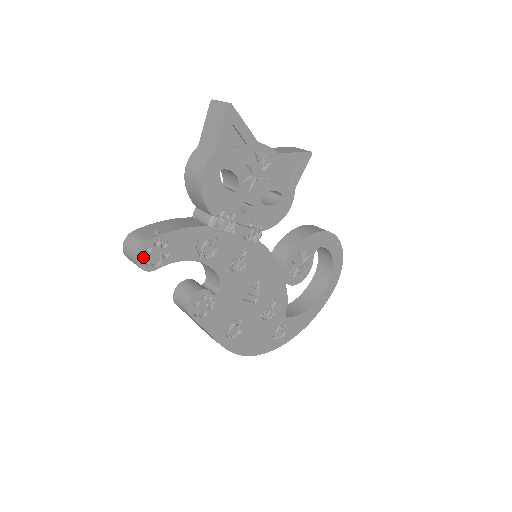
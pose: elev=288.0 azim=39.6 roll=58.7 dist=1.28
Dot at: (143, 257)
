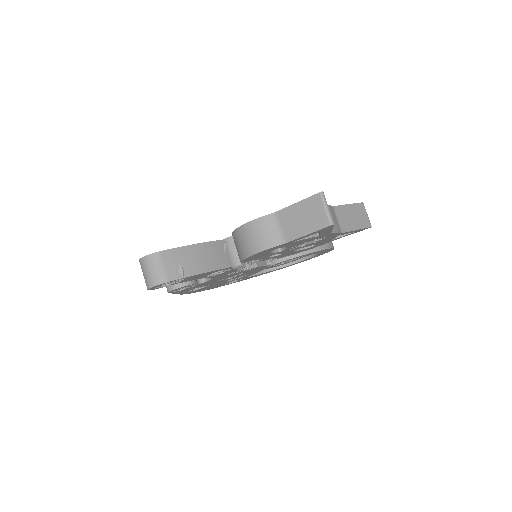
Dot at: (156, 286)
